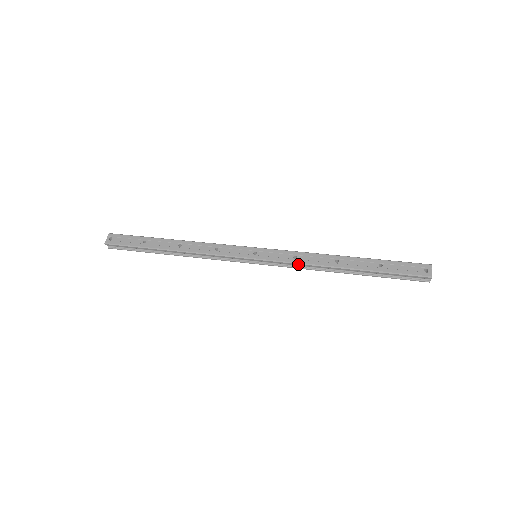
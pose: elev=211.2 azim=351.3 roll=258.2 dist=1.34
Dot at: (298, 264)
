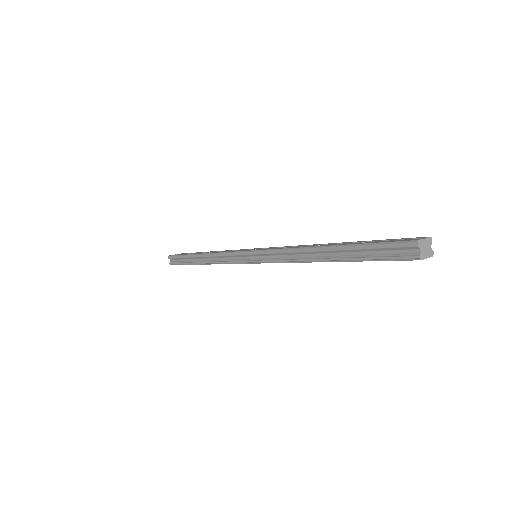
Dot at: (281, 250)
